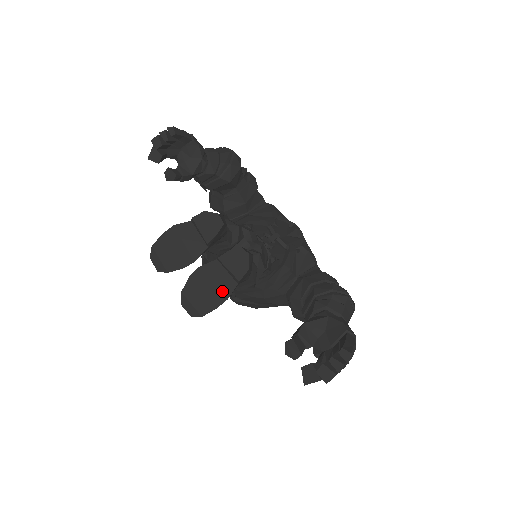
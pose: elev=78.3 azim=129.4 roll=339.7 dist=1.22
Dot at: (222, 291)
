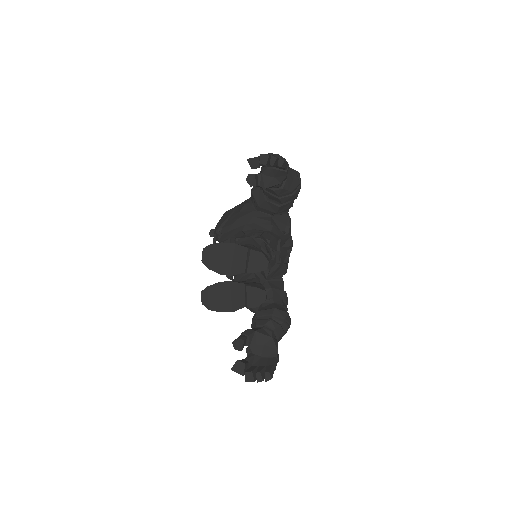
Dot at: (233, 305)
